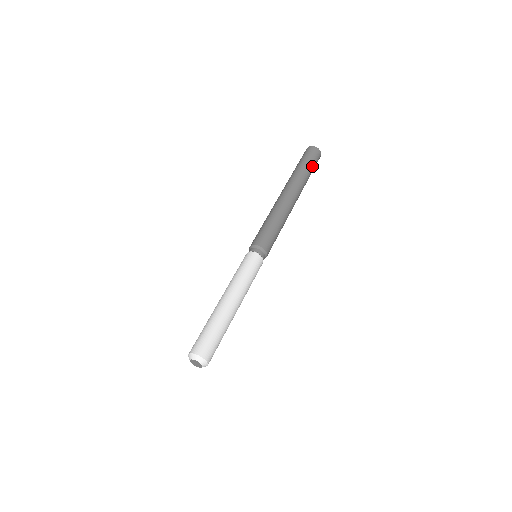
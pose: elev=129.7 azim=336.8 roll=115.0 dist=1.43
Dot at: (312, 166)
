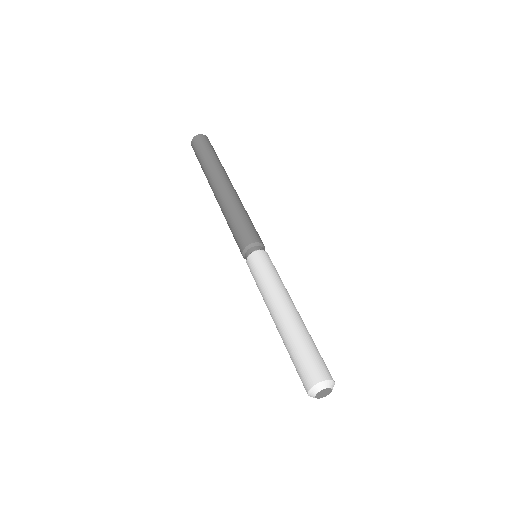
Dot at: (210, 150)
